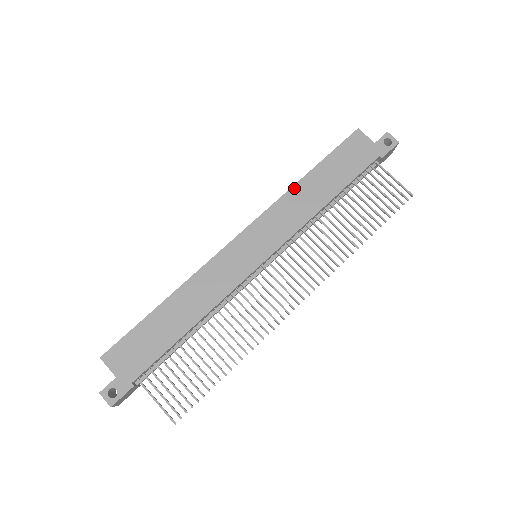
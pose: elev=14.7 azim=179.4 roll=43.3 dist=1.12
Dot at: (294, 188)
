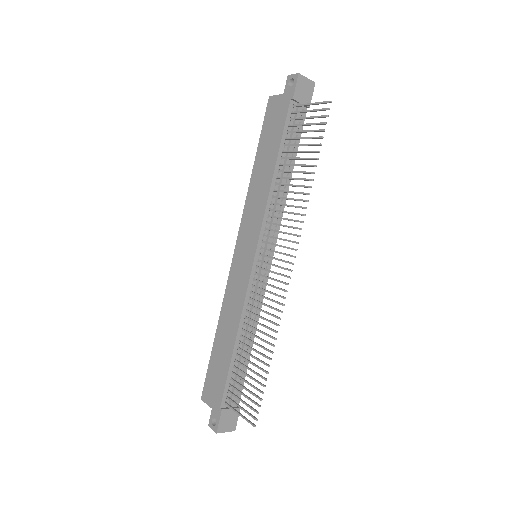
Dot at: (250, 184)
